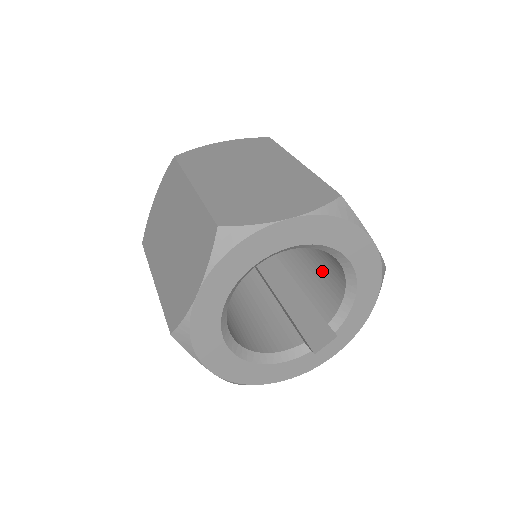
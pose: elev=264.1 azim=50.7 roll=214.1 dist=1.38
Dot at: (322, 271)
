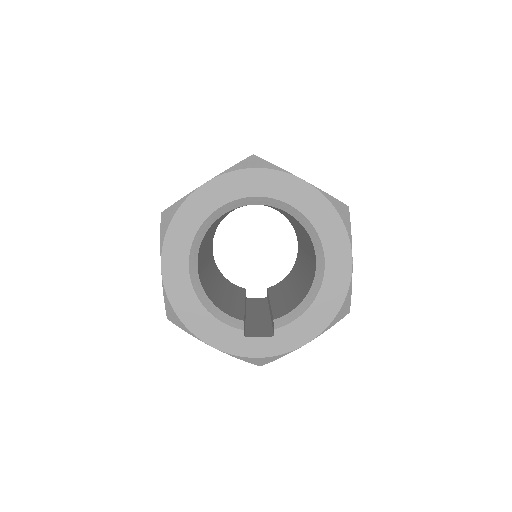
Dot at: (297, 292)
